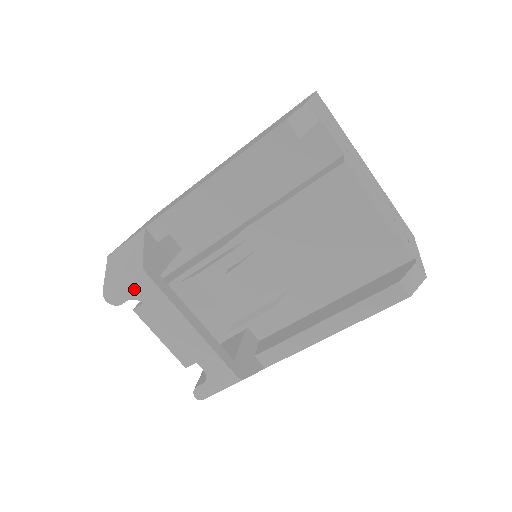
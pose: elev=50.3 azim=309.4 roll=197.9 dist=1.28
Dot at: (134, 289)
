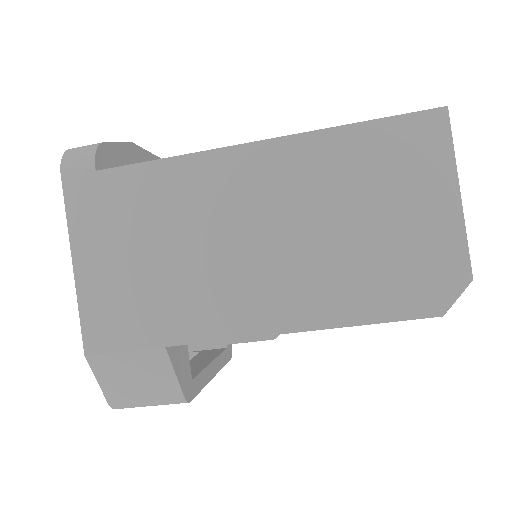
Dot at: occluded
